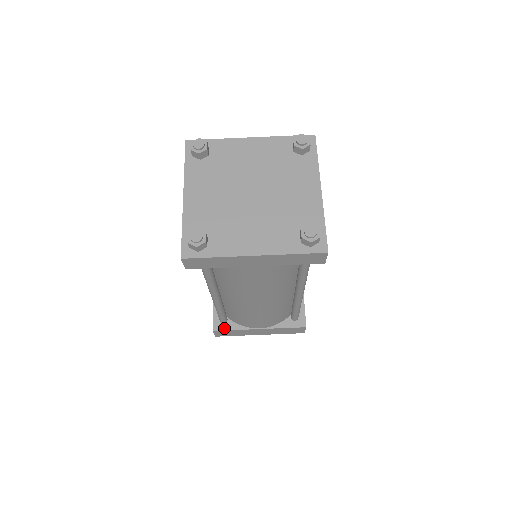
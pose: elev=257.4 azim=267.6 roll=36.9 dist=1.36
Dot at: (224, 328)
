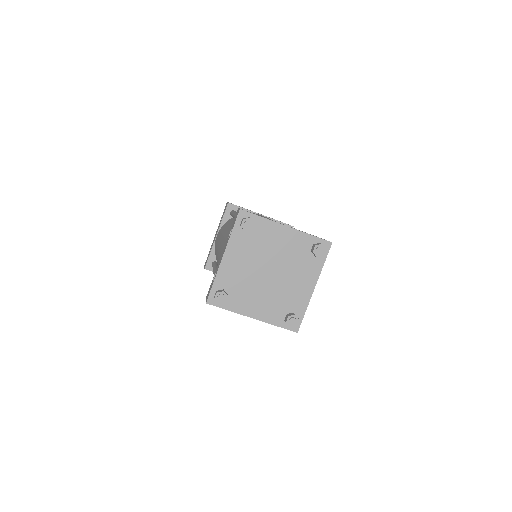
Dot at: occluded
